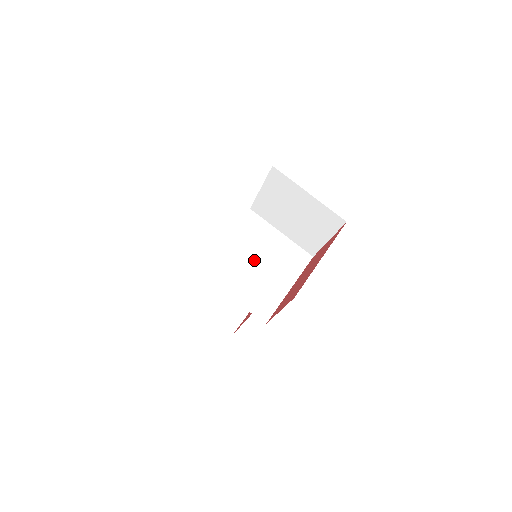
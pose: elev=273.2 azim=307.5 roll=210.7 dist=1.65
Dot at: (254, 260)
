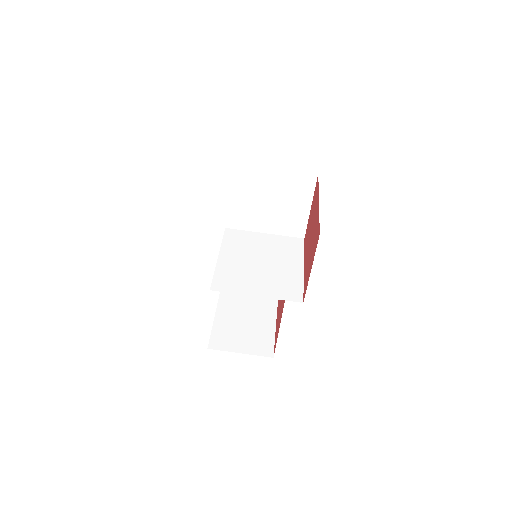
Dot at: (256, 261)
